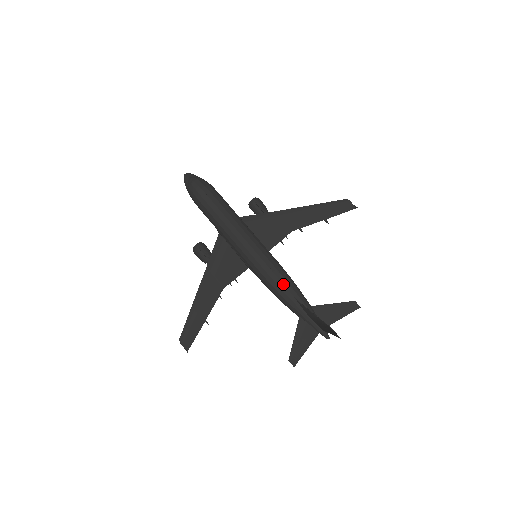
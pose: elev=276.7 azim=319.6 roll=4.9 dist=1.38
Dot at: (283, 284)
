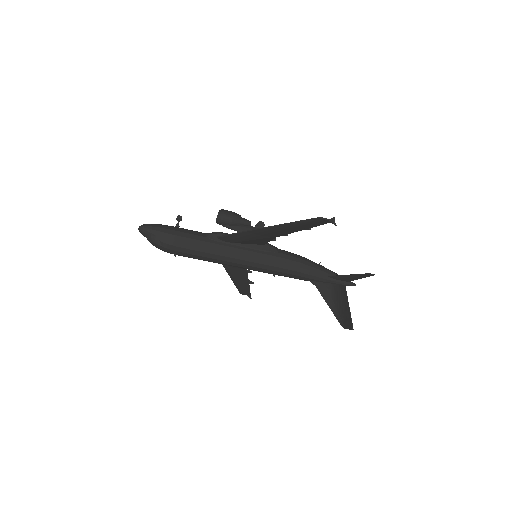
Dot at: (292, 277)
